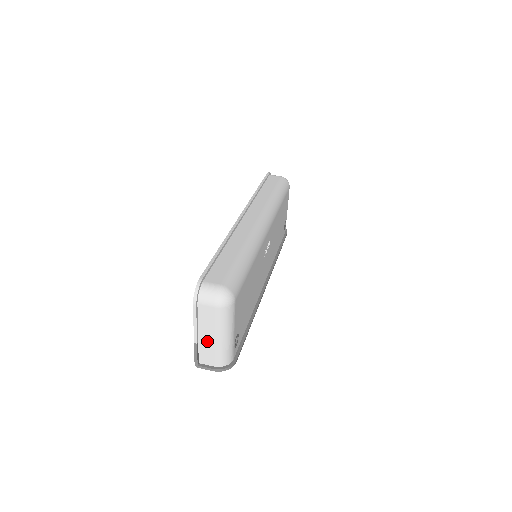
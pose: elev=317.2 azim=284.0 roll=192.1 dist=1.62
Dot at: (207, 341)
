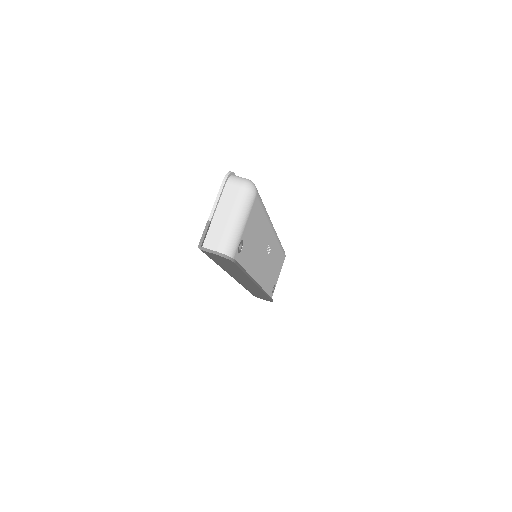
Dot at: (220, 222)
